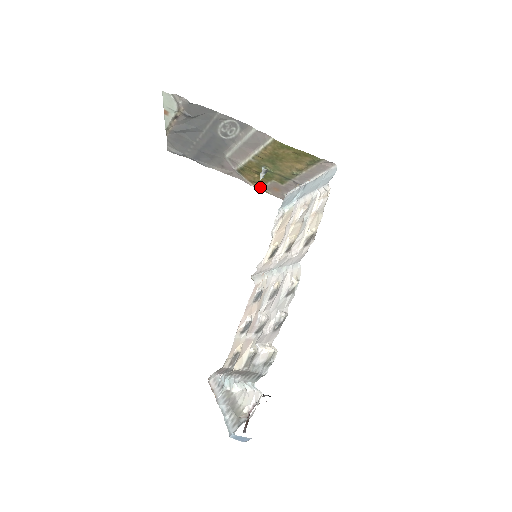
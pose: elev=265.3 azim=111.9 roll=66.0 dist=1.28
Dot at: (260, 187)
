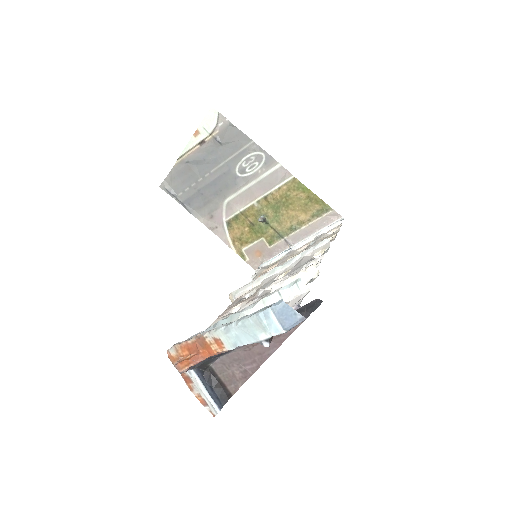
Dot at: (240, 250)
